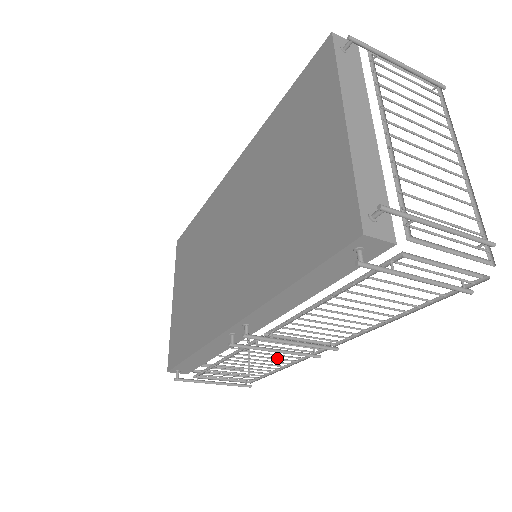
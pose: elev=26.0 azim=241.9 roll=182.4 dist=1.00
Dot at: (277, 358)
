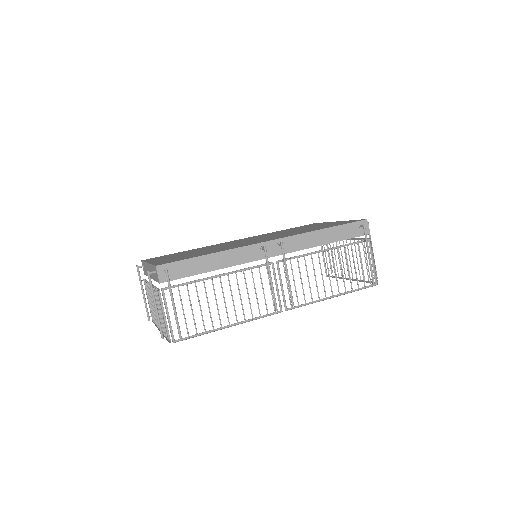
Dot at: (242, 305)
